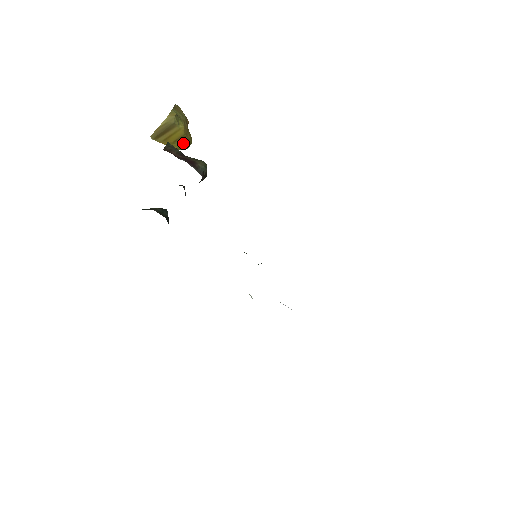
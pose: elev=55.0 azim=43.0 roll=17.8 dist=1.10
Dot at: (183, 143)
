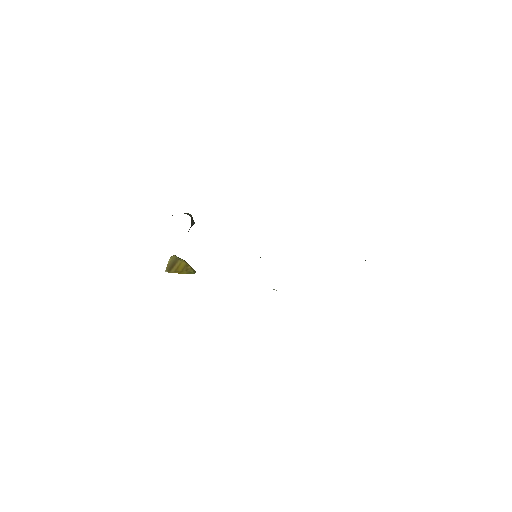
Dot at: (189, 270)
